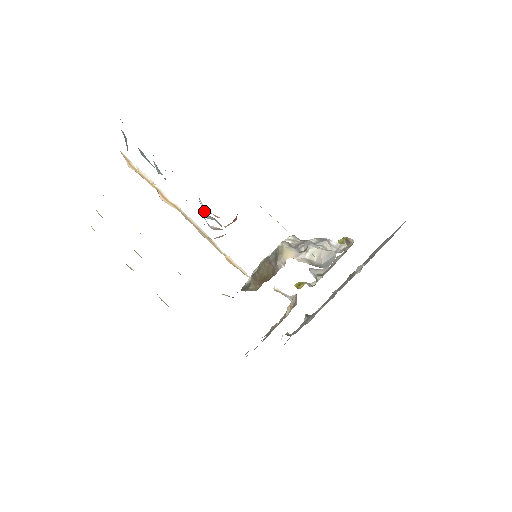
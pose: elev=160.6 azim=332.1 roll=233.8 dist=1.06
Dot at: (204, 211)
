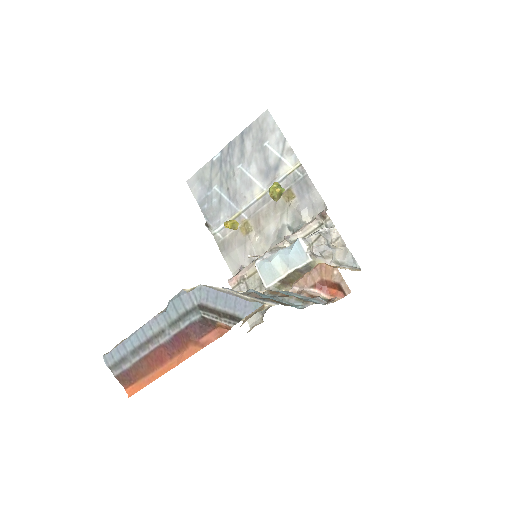
Dot at: occluded
